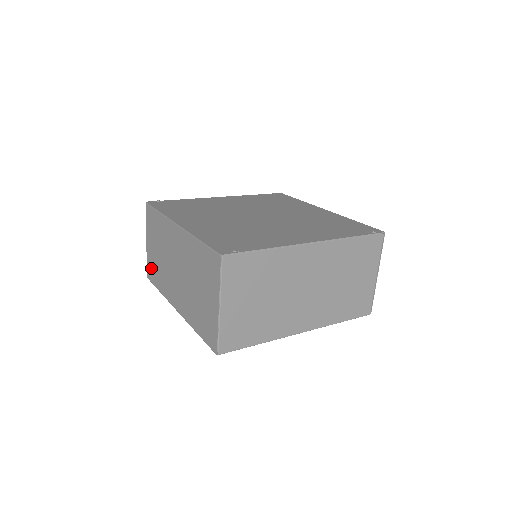
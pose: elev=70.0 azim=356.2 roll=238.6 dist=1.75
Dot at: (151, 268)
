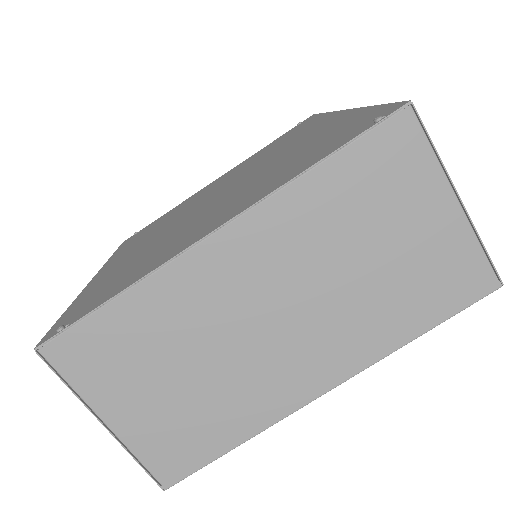
Dot at: occluded
